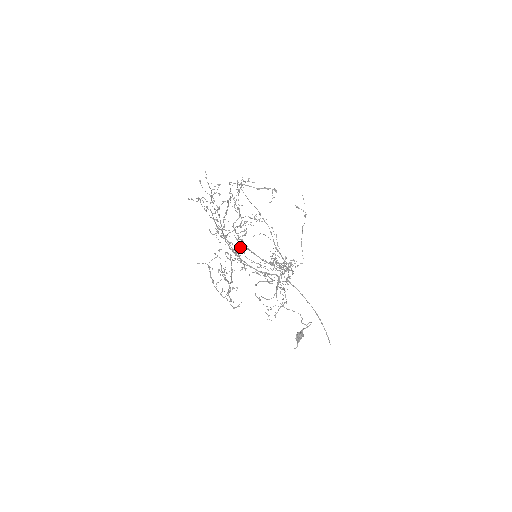
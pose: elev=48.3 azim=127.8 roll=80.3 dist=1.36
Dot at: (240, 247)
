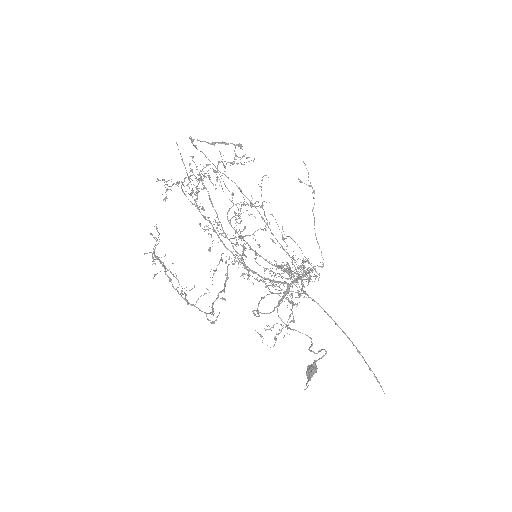
Dot at: (243, 247)
